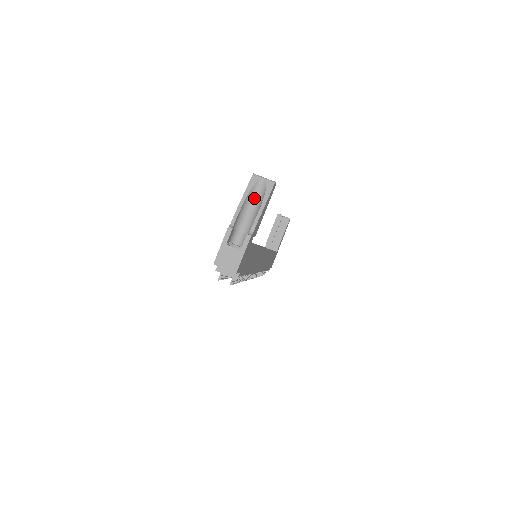
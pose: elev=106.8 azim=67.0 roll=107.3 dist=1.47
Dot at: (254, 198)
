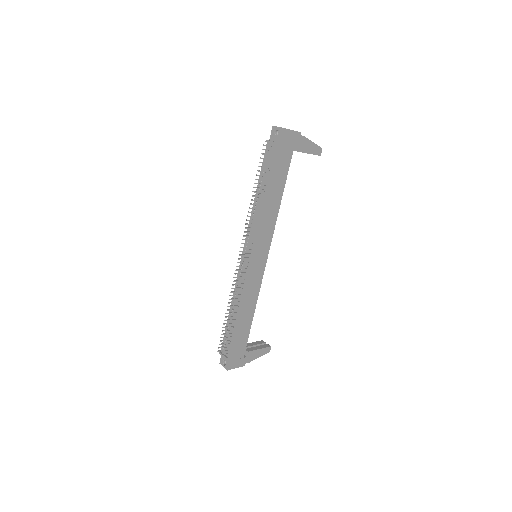
Dot at: occluded
